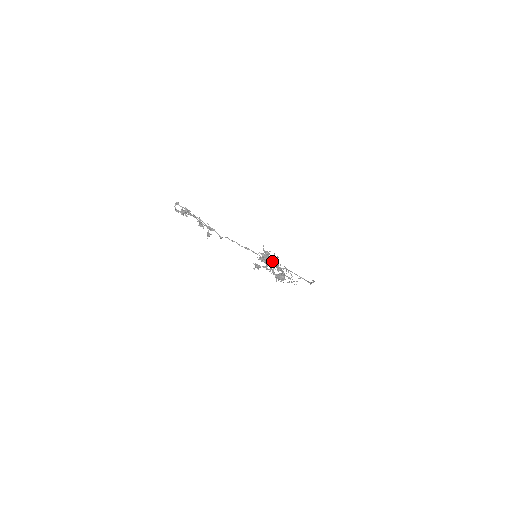
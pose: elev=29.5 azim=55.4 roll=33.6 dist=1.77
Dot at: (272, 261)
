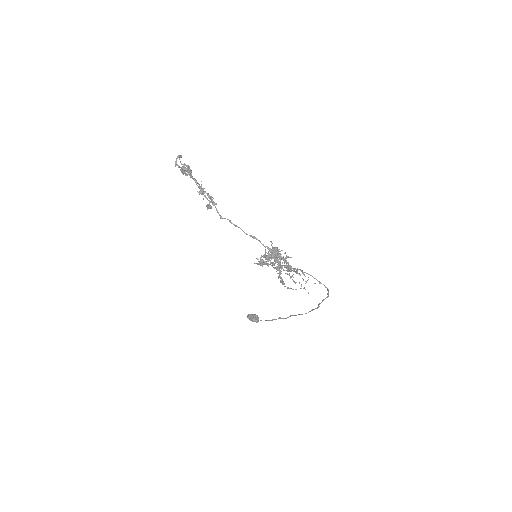
Dot at: (283, 258)
